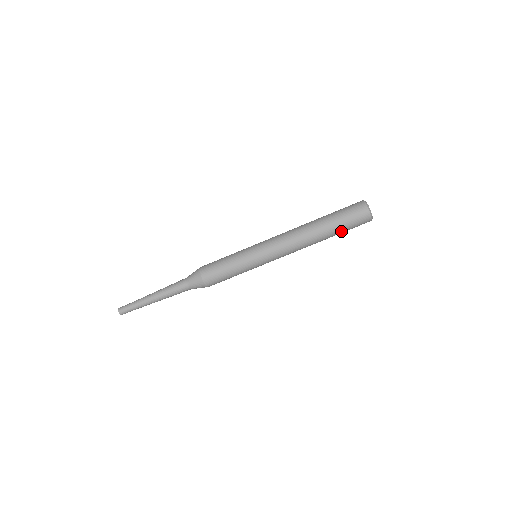
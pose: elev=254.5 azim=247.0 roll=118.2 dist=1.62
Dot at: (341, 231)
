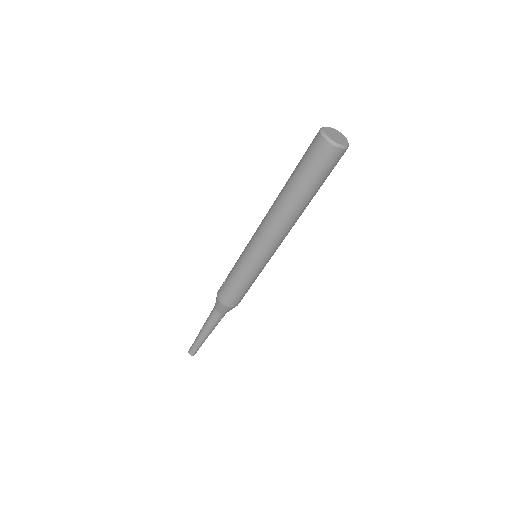
Dot at: occluded
